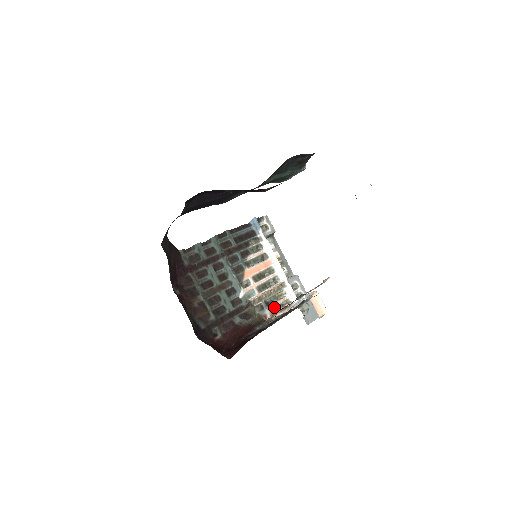
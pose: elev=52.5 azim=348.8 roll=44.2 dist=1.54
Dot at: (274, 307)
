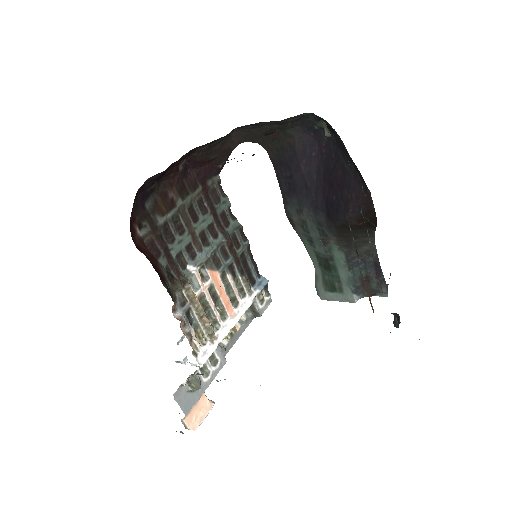
Dot at: occluded
